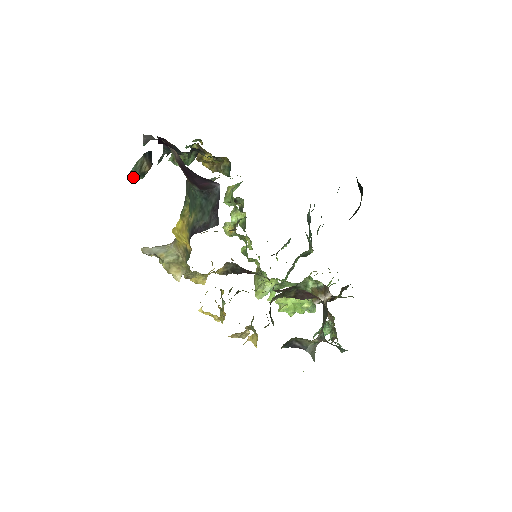
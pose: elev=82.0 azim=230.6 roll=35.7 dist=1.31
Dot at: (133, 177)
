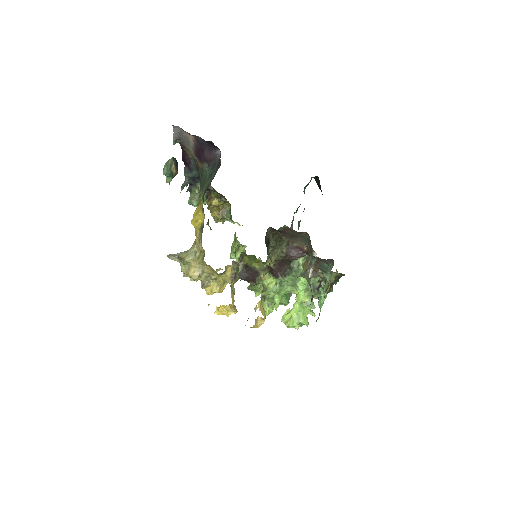
Dot at: (166, 172)
